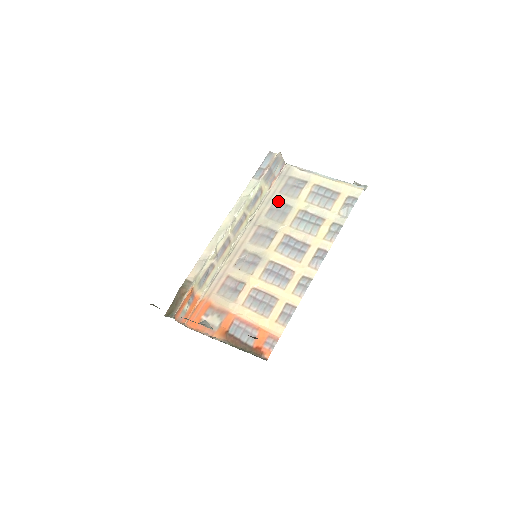
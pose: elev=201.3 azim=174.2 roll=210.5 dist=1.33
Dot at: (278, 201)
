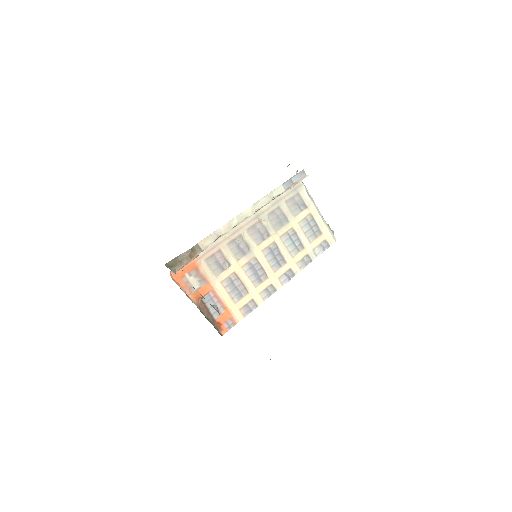
Dot at: (282, 209)
